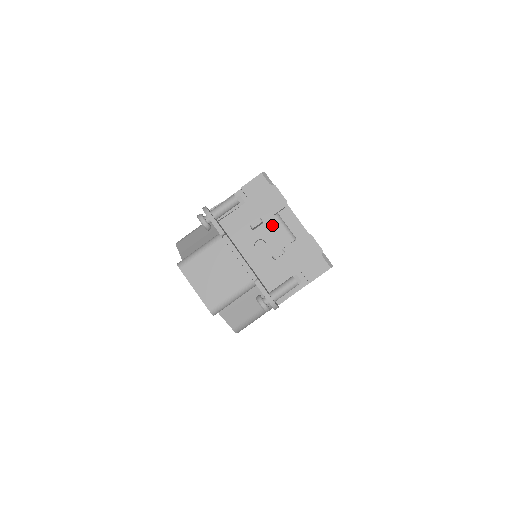
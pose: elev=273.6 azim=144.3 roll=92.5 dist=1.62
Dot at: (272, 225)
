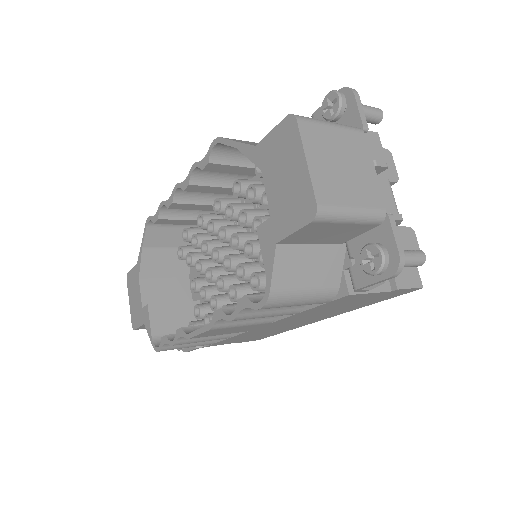
Dot at: (383, 187)
